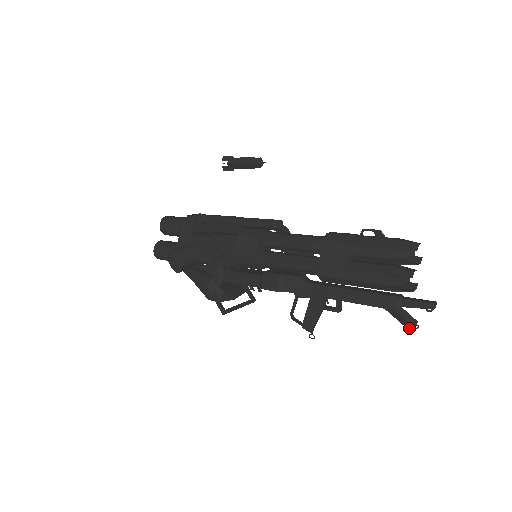
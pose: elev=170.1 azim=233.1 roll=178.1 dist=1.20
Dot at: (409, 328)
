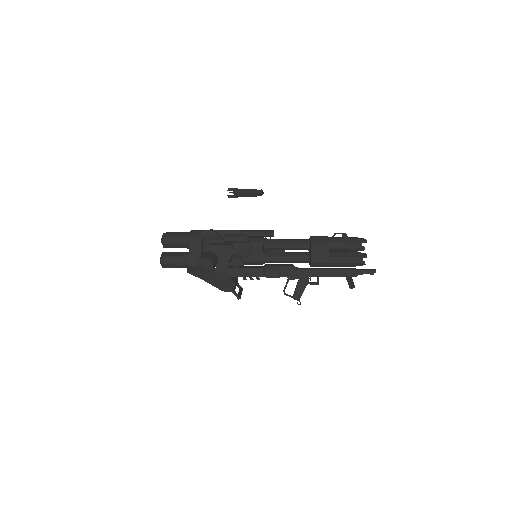
Dot at: (351, 288)
